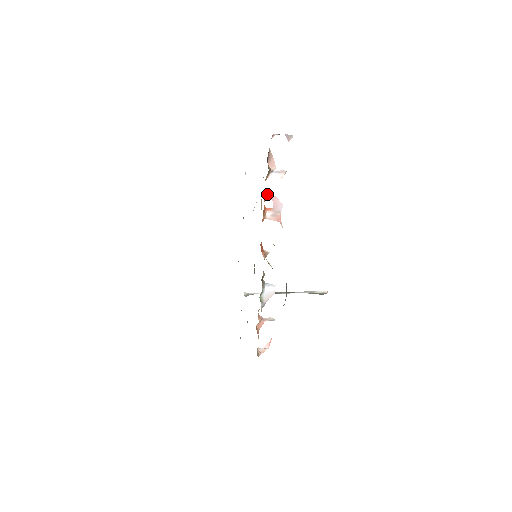
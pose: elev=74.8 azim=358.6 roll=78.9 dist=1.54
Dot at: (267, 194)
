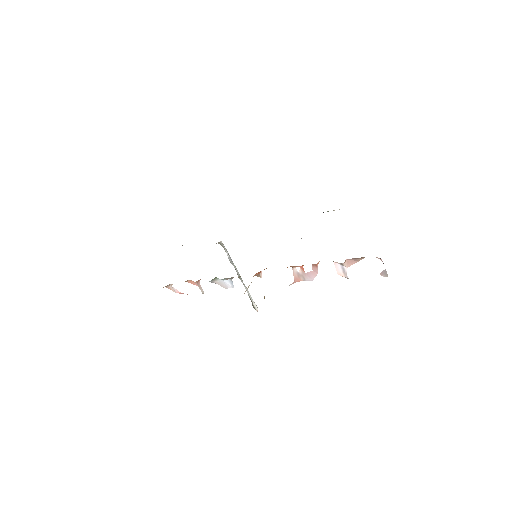
Dot at: (317, 265)
